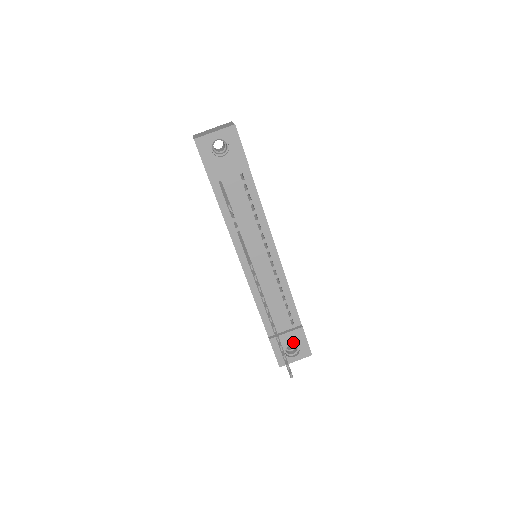
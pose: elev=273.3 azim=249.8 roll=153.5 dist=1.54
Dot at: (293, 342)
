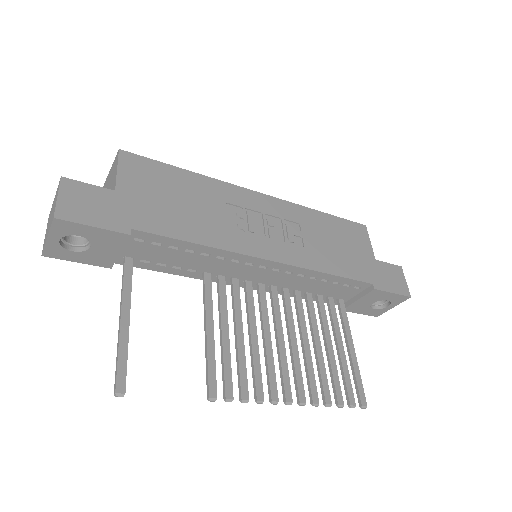
Dot at: (374, 300)
